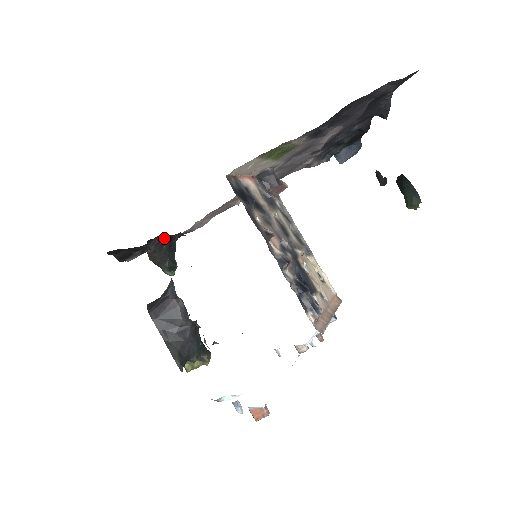
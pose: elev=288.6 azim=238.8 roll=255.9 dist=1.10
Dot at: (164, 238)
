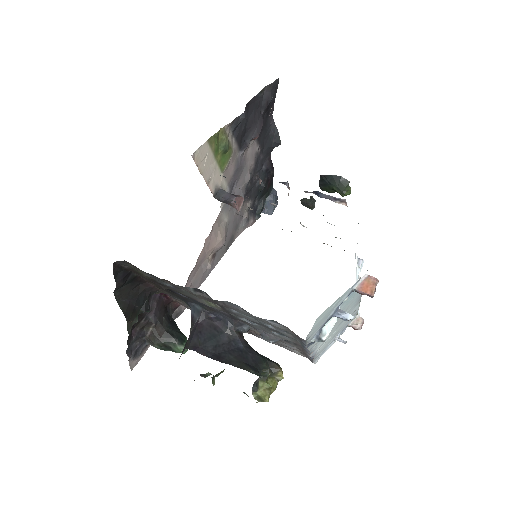
Dot at: (159, 302)
